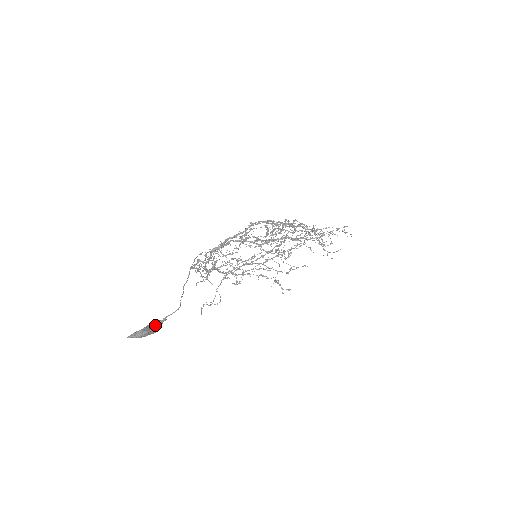
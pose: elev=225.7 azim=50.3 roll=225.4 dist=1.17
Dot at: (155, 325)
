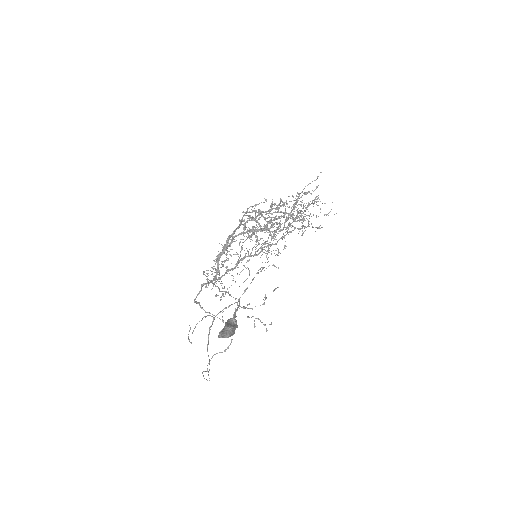
Dot at: (230, 324)
